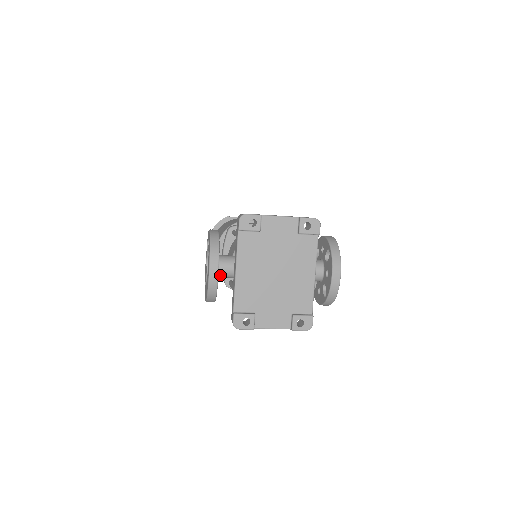
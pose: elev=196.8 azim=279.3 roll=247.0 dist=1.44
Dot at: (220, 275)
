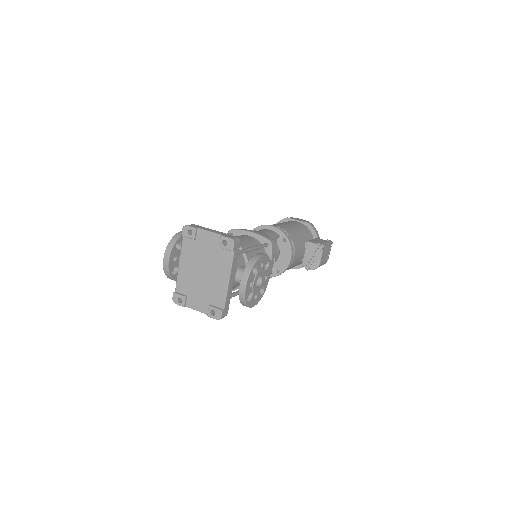
Dot at: occluded
